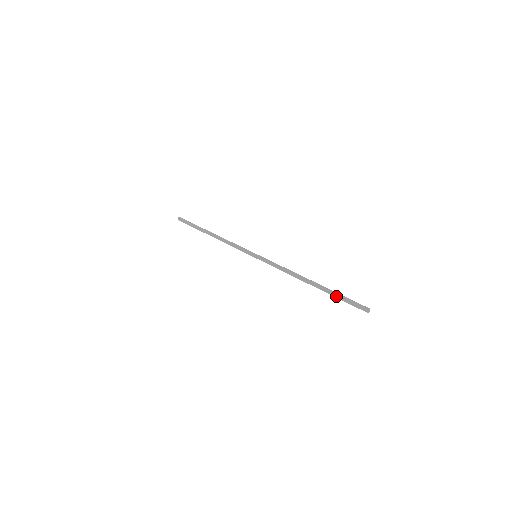
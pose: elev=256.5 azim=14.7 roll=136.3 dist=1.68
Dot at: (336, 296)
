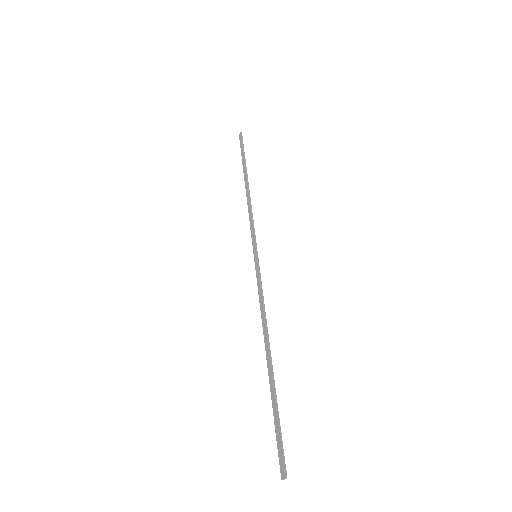
Dot at: (273, 409)
